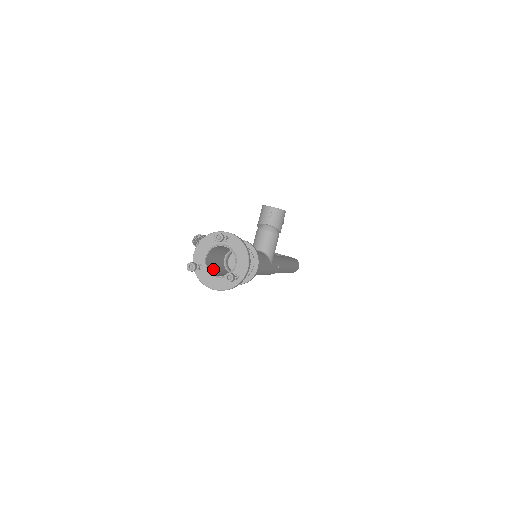
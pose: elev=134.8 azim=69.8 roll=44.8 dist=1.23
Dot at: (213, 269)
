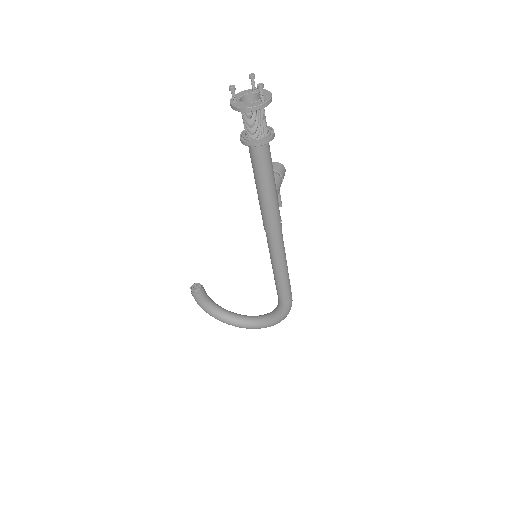
Dot at: occluded
